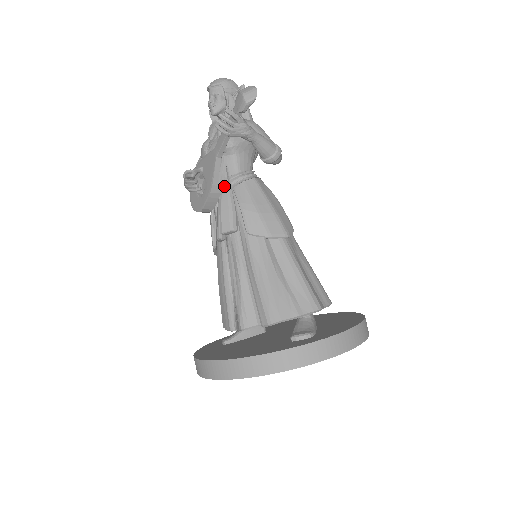
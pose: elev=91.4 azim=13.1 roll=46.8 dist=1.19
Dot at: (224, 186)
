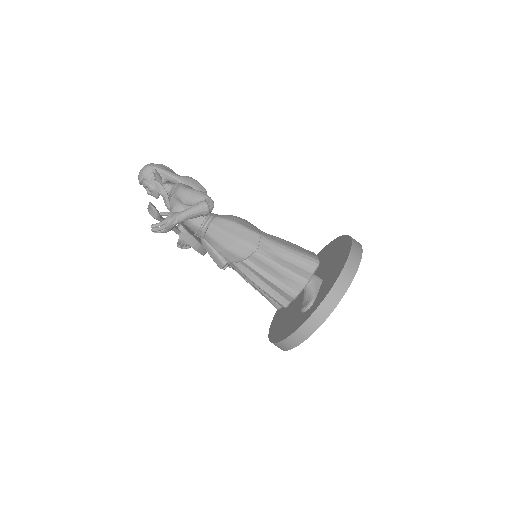
Dot at: (200, 238)
